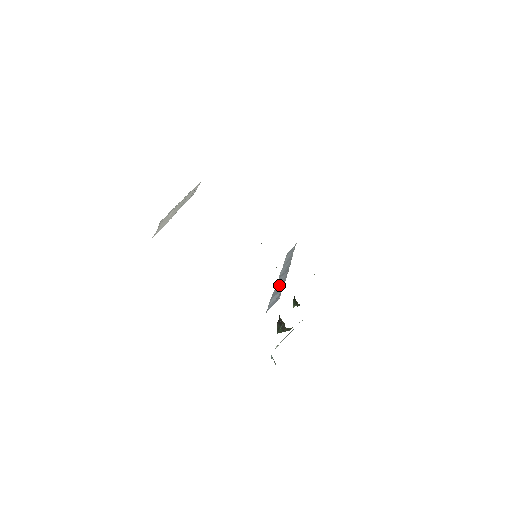
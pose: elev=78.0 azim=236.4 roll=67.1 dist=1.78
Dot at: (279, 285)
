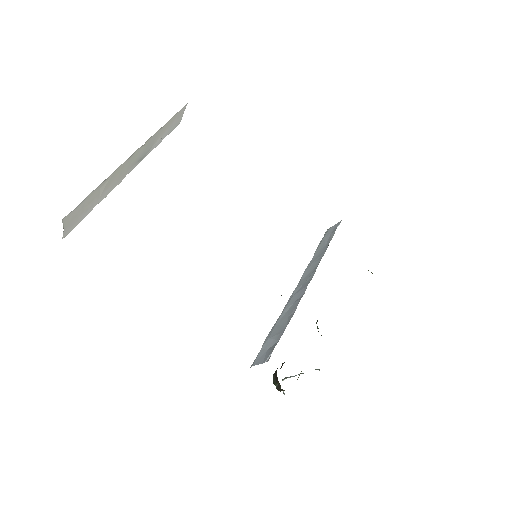
Dot at: (286, 312)
